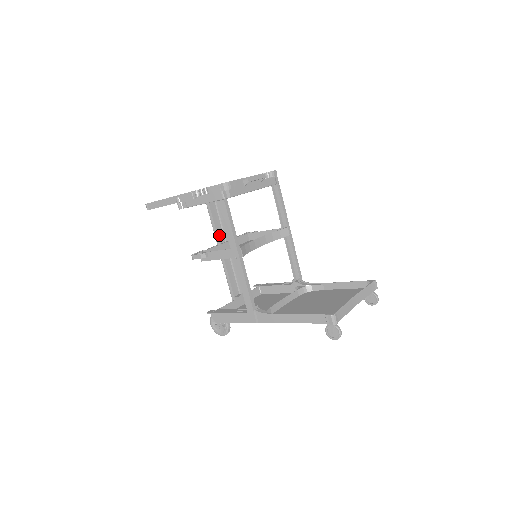
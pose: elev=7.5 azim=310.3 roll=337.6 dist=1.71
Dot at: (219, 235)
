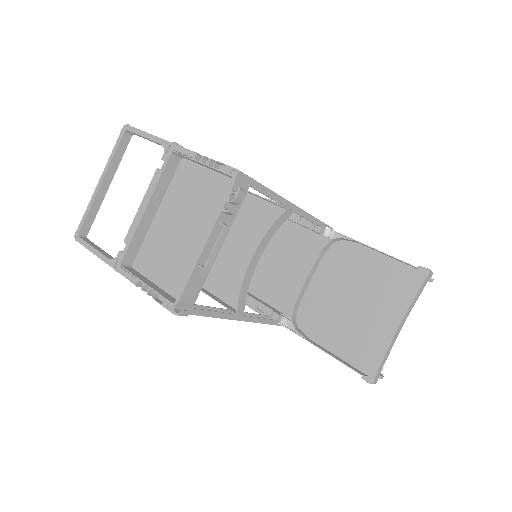
Dot at: occluded
